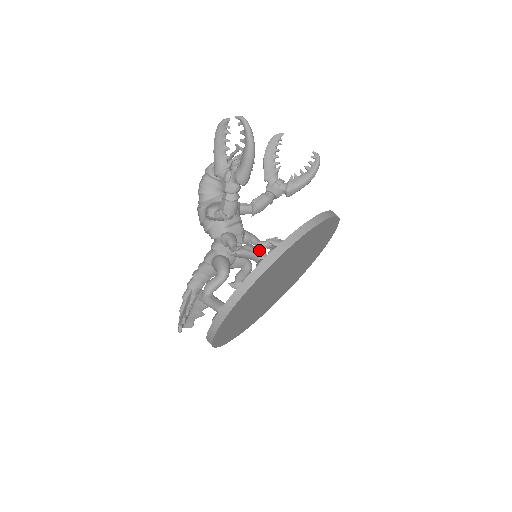
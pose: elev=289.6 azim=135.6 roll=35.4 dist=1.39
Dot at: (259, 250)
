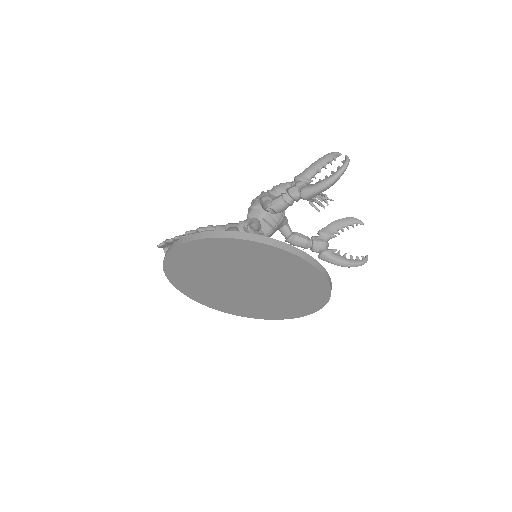
Dot at: occluded
